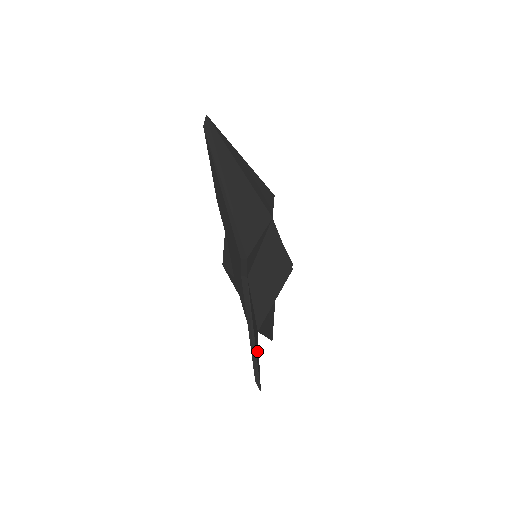
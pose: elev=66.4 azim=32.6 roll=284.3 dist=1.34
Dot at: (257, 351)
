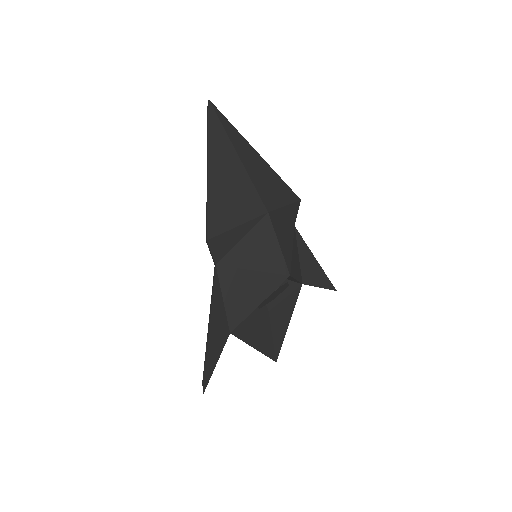
Dot at: (214, 350)
